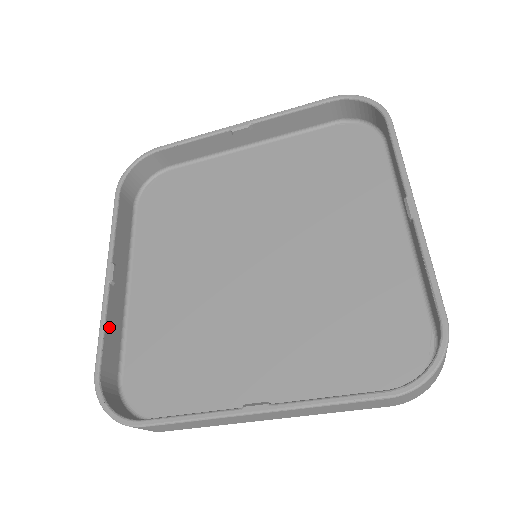
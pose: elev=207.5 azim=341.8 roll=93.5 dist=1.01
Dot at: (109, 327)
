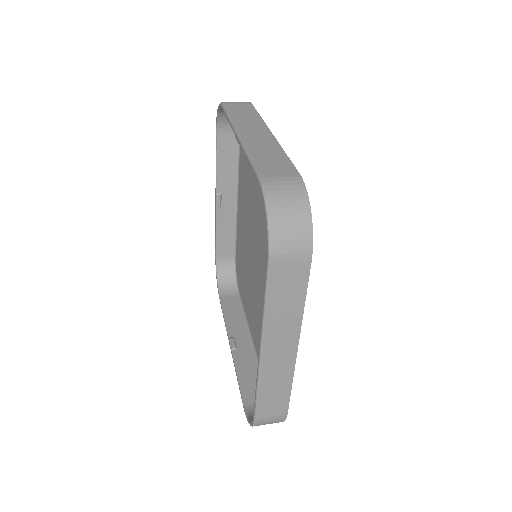
Dot at: (221, 232)
